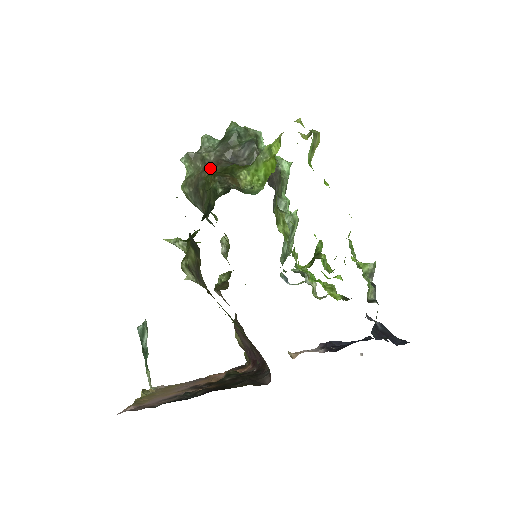
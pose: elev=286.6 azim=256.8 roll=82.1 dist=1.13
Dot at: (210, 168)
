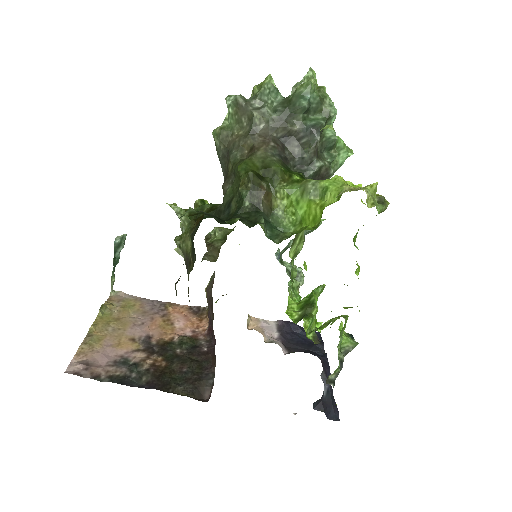
Dot at: (253, 142)
